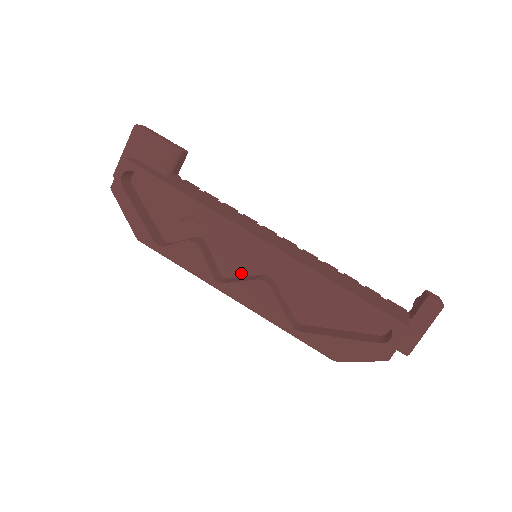
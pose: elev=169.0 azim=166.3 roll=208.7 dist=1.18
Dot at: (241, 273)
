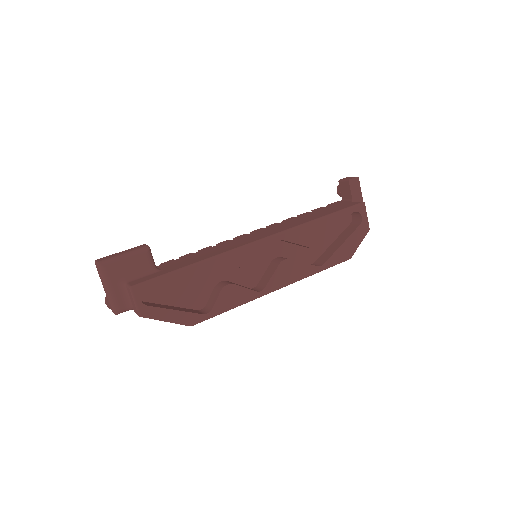
Dot at: (260, 274)
